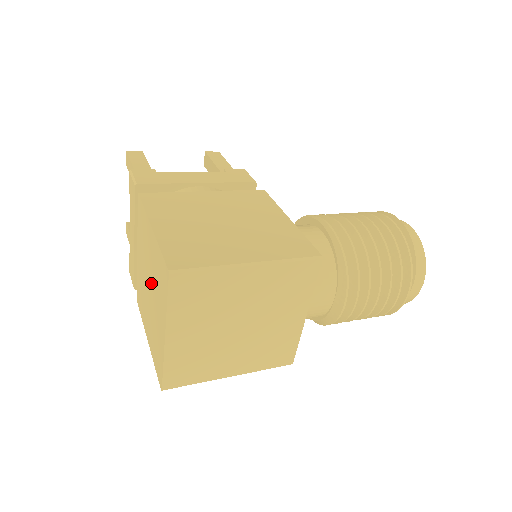
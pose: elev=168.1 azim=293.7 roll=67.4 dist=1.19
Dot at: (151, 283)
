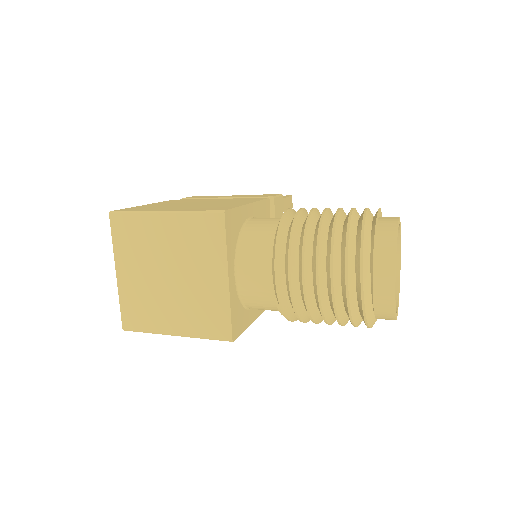
Dot at: occluded
